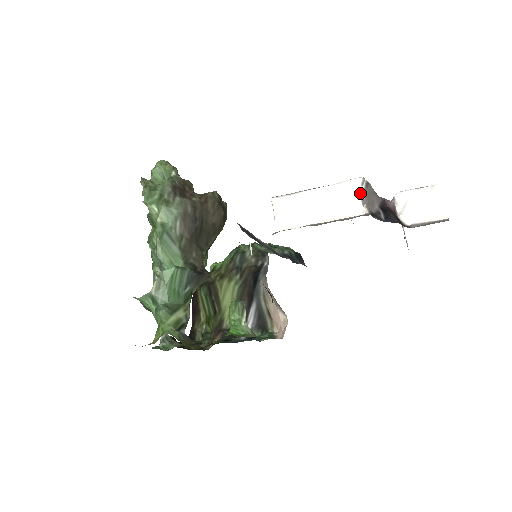
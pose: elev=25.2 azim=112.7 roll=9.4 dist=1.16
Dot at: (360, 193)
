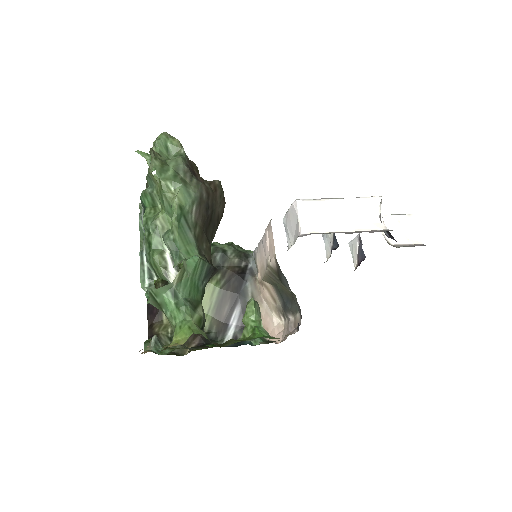
Dot at: (379, 210)
